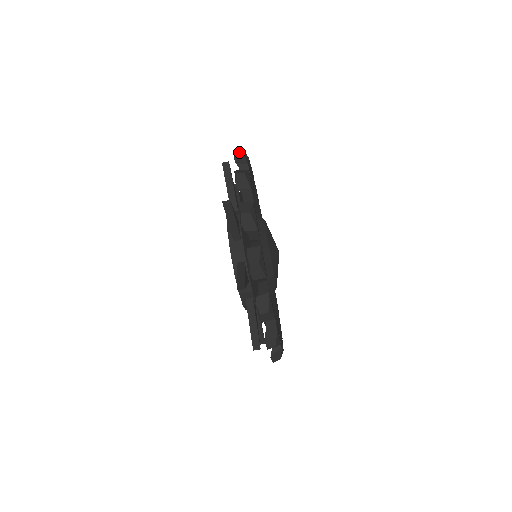
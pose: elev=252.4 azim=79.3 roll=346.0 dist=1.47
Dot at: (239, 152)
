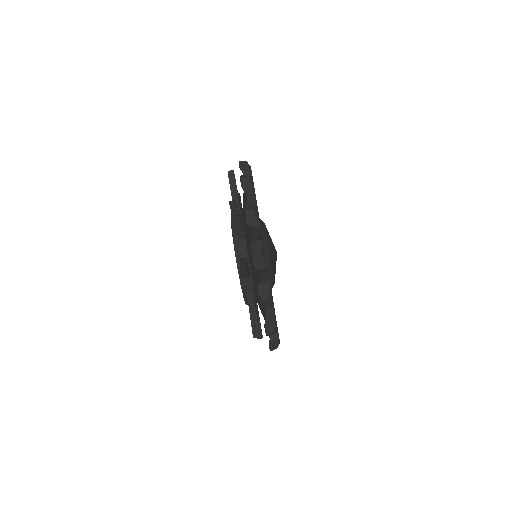
Dot at: occluded
